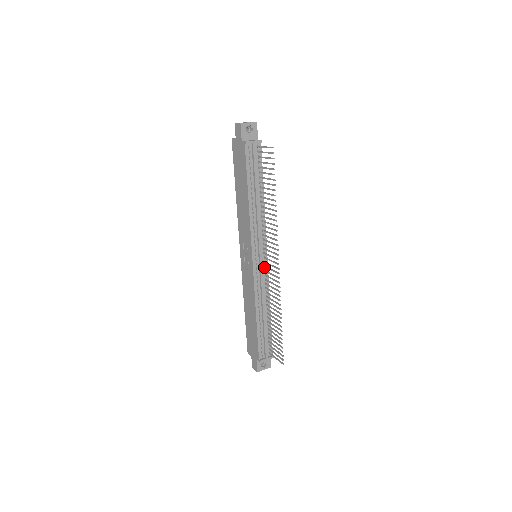
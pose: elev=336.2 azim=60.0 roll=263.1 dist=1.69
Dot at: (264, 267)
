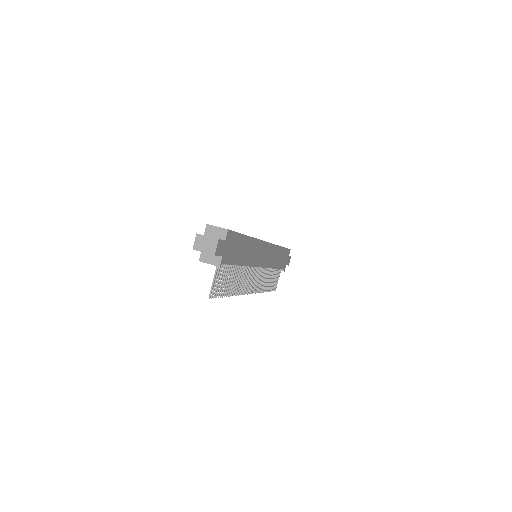
Dot at: occluded
